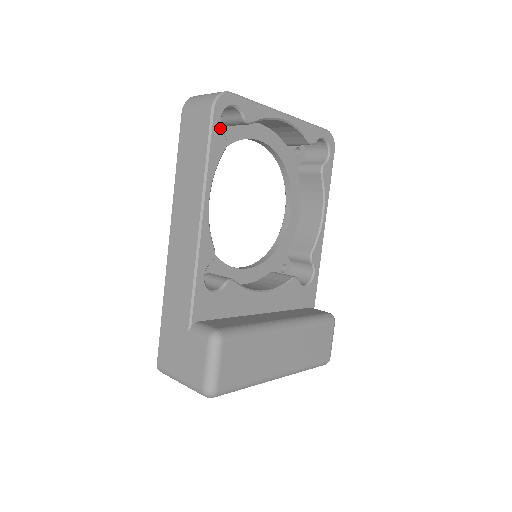
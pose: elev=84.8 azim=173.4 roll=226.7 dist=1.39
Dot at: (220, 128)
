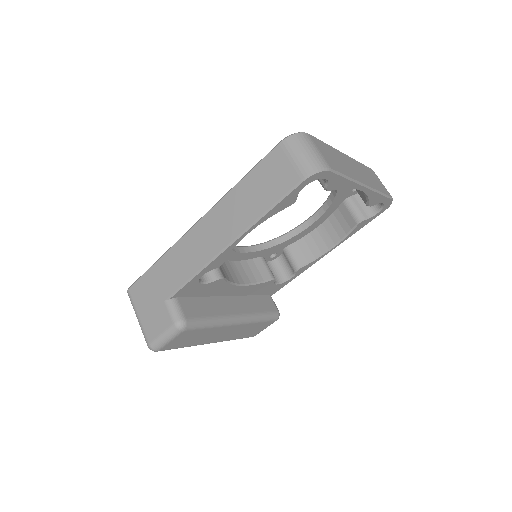
Dot at: (298, 193)
